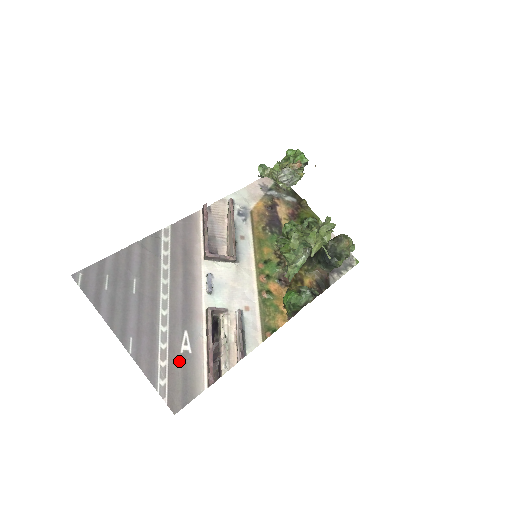
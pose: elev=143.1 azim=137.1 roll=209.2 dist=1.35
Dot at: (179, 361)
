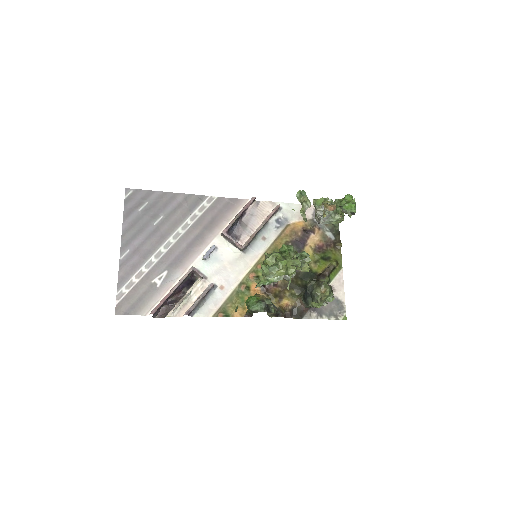
Dot at: (146, 286)
